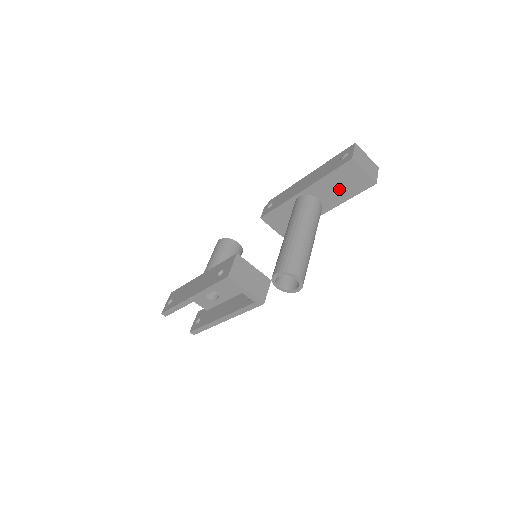
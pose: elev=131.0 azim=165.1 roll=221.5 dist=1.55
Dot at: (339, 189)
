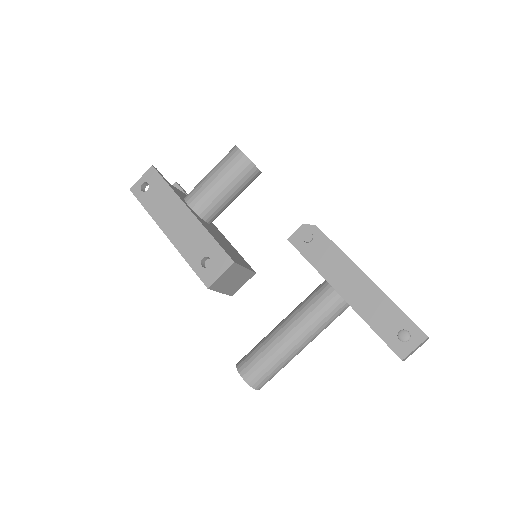
Dot at: occluded
